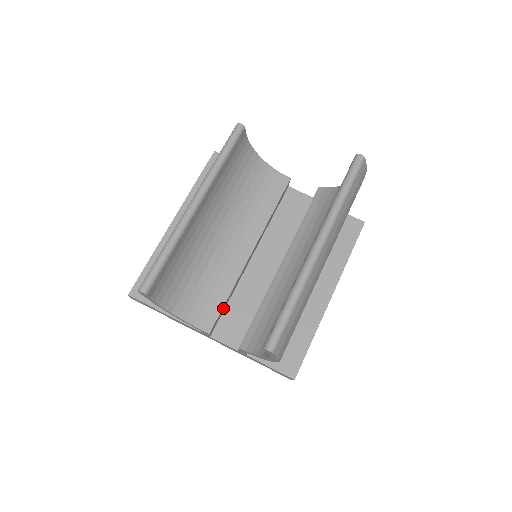
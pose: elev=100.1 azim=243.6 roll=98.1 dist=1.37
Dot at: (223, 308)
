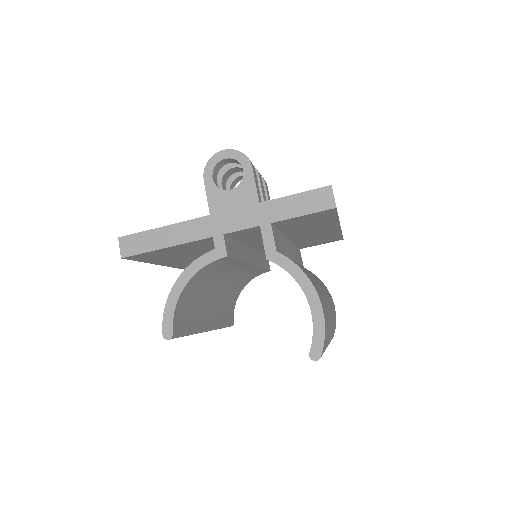
Dot at: (264, 264)
